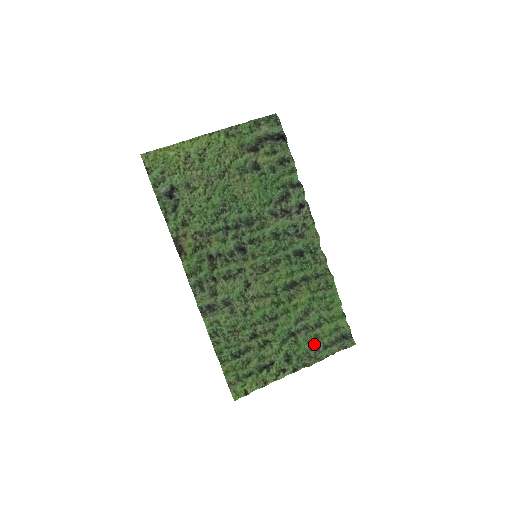
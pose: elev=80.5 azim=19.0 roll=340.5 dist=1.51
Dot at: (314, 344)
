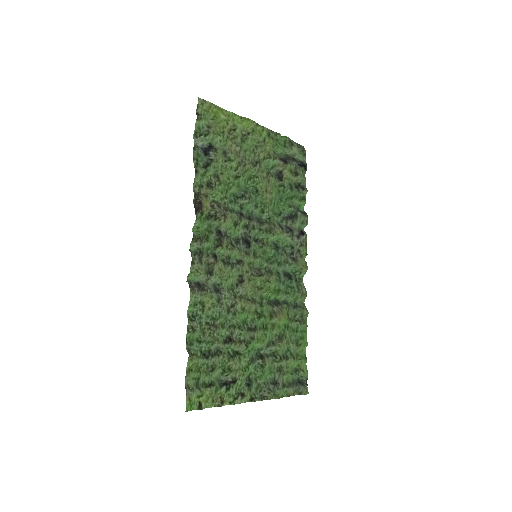
Dot at: (275, 377)
